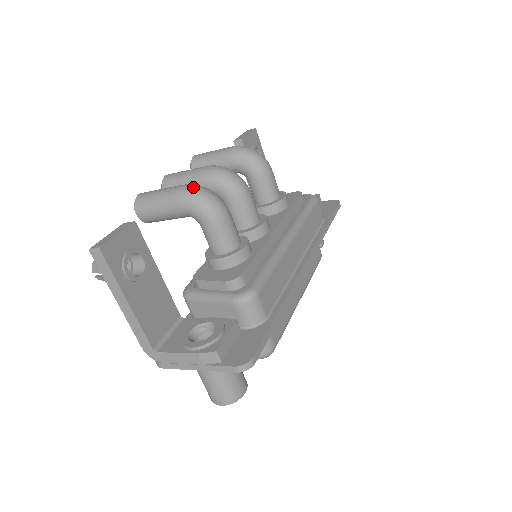
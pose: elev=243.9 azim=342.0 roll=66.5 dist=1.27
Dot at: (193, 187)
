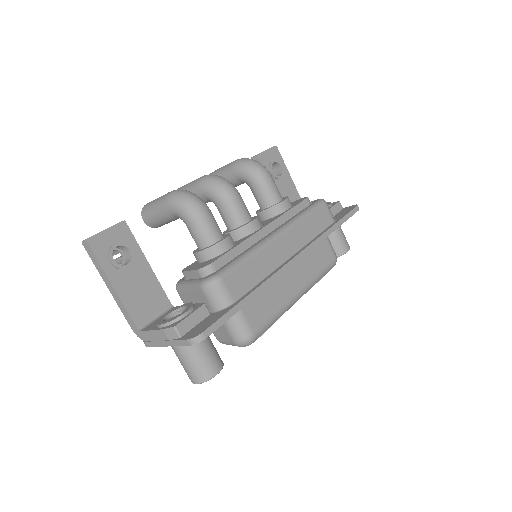
Dot at: (177, 191)
